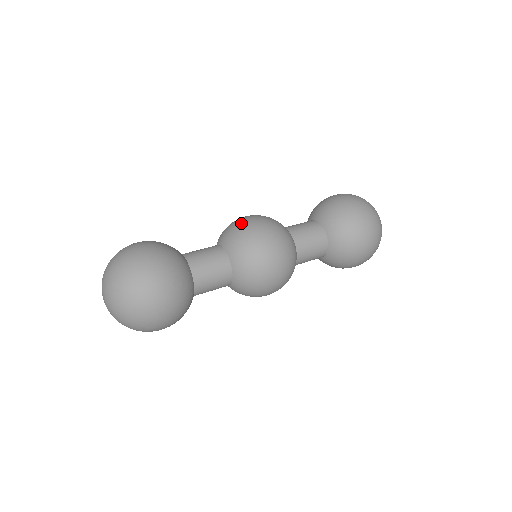
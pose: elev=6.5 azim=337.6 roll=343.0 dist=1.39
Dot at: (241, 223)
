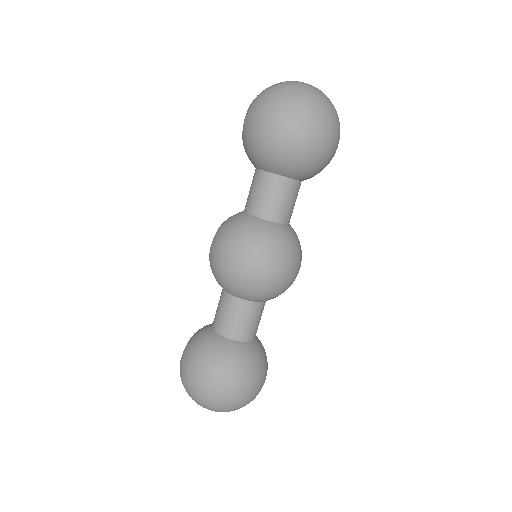
Dot at: (257, 283)
